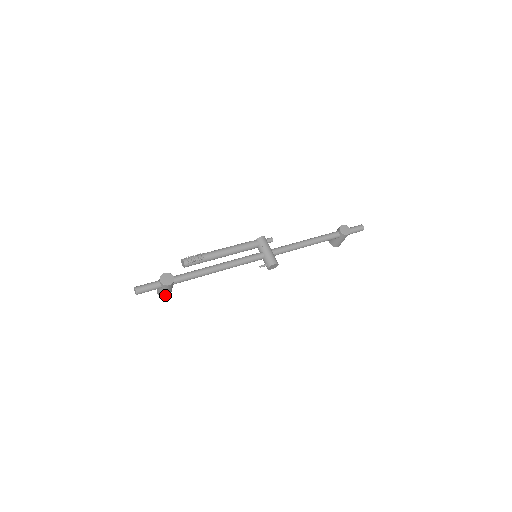
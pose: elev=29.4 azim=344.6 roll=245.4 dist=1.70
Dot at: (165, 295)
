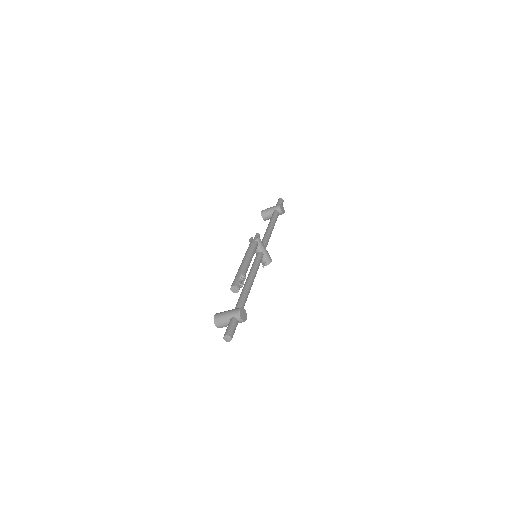
Dot at: (225, 326)
